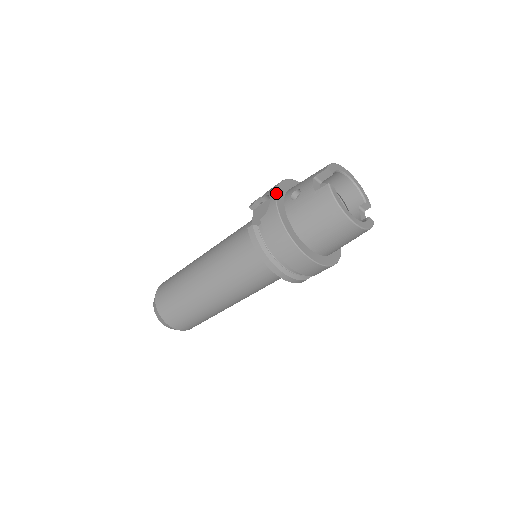
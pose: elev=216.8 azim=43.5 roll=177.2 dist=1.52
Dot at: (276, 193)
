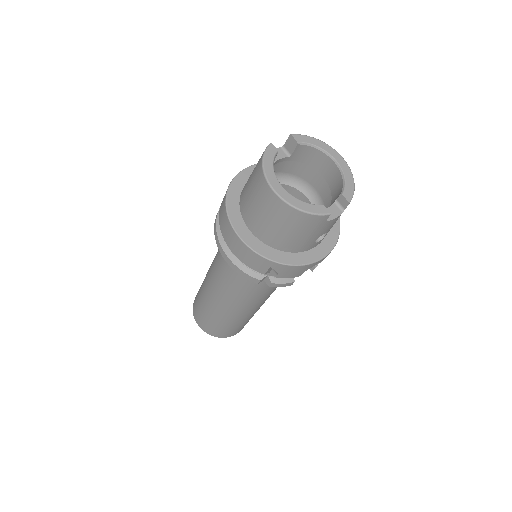
Dot at: (253, 165)
